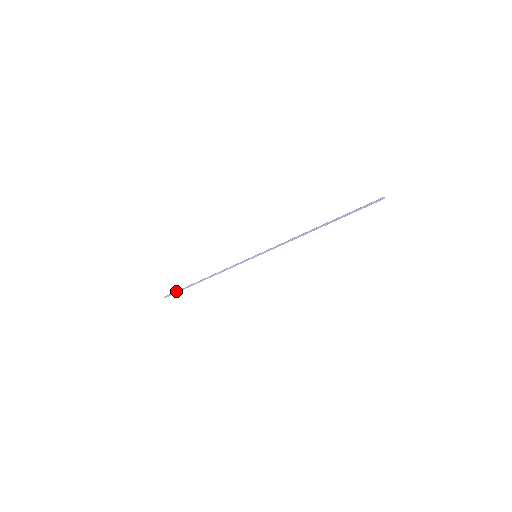
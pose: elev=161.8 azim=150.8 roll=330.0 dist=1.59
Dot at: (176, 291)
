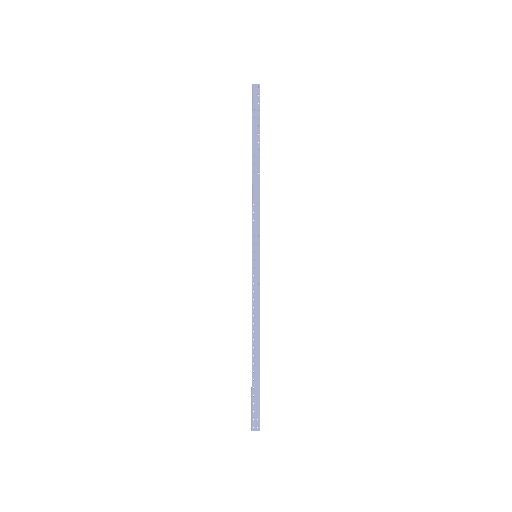
Dot at: (251, 403)
